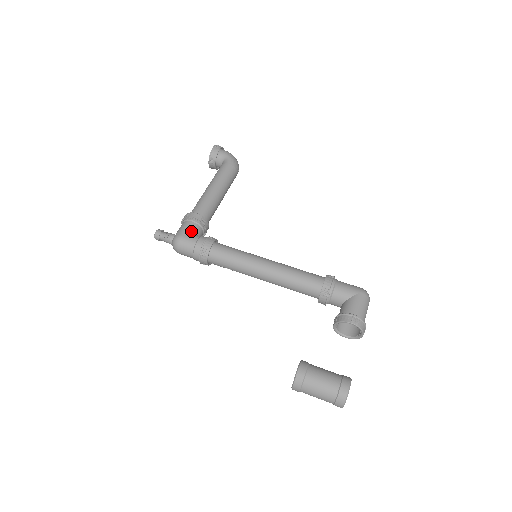
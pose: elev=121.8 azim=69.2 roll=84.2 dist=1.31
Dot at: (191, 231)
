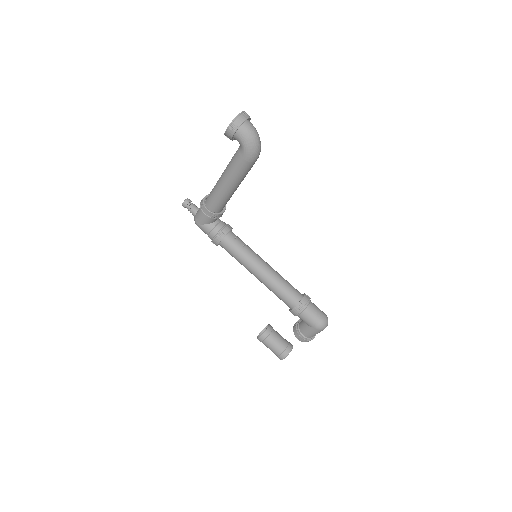
Dot at: (205, 222)
